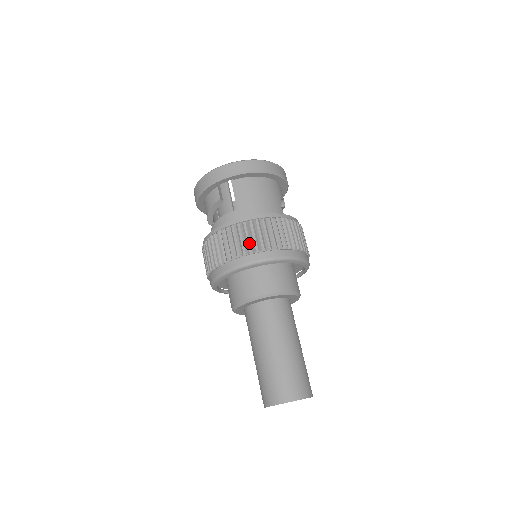
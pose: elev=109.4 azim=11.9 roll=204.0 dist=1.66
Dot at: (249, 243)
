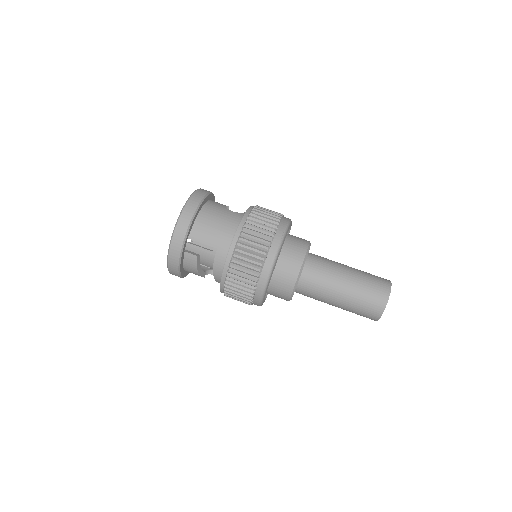
Dot at: (256, 257)
